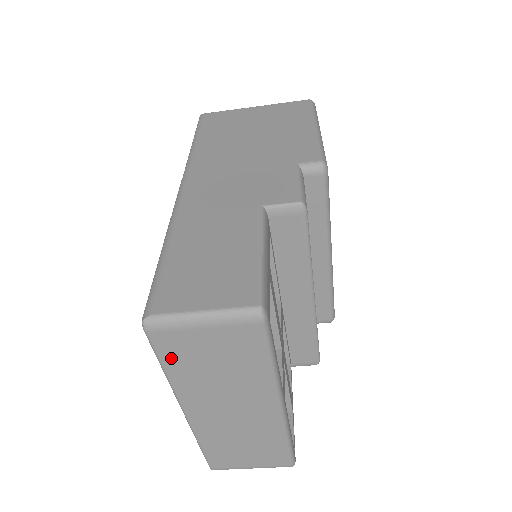
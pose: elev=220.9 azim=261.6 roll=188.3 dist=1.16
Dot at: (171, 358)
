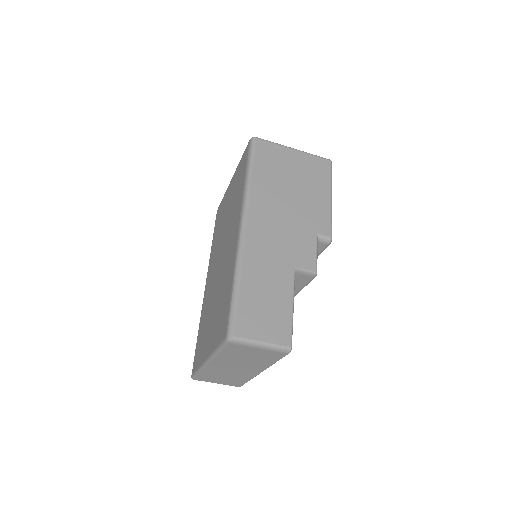
Dot at: (228, 350)
